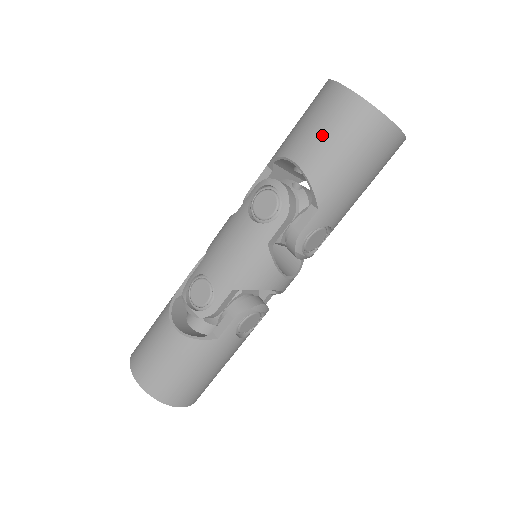
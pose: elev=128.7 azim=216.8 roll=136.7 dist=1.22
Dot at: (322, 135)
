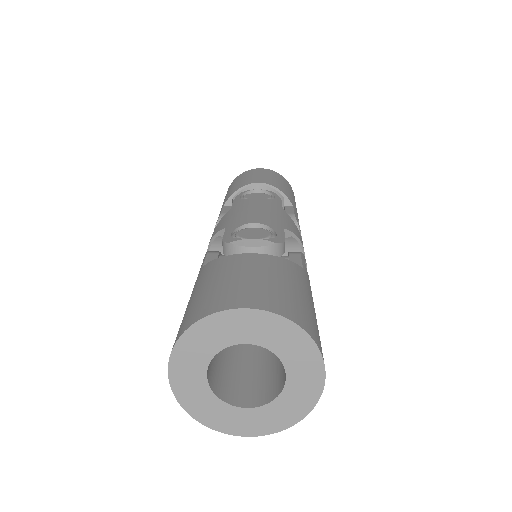
Dot at: (265, 176)
